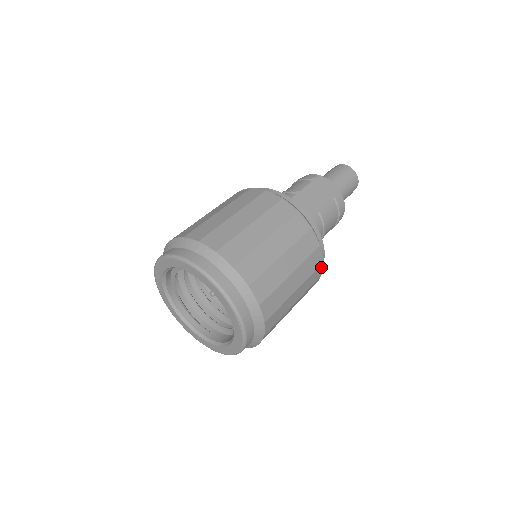
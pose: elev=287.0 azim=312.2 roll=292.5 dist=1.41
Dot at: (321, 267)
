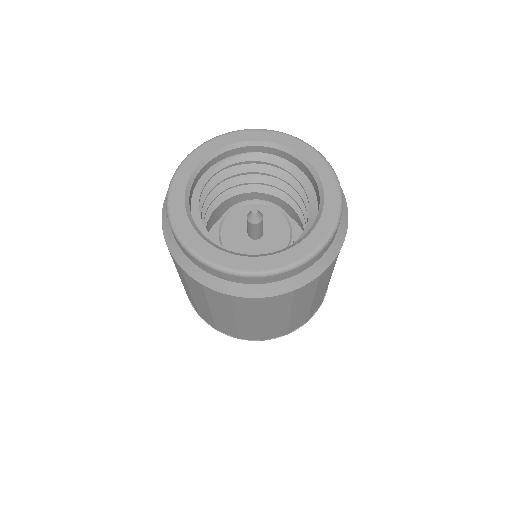
Dot at: occluded
